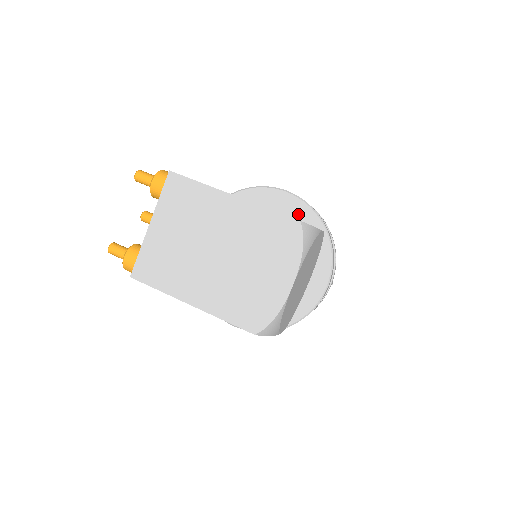
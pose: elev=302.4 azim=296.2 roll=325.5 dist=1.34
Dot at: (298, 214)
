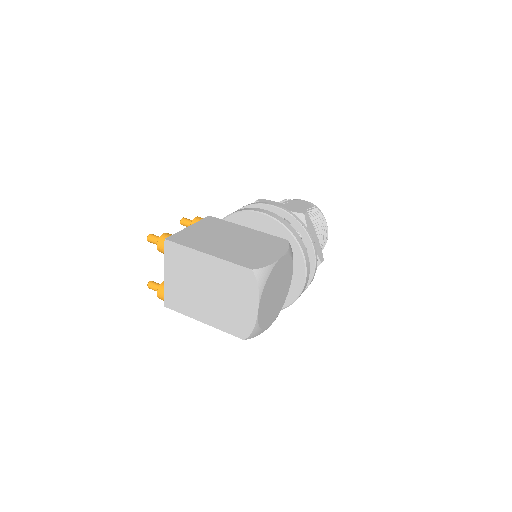
Dot at: (273, 230)
